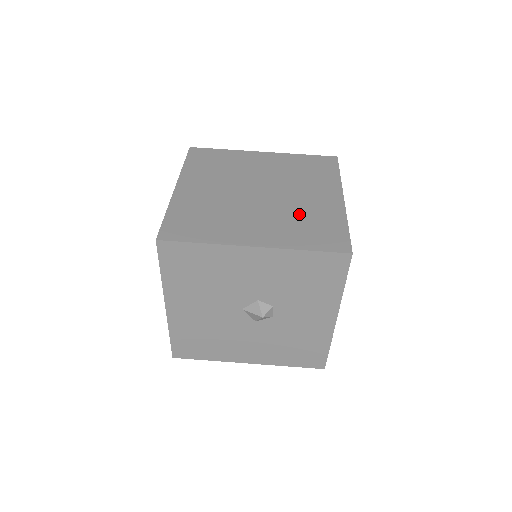
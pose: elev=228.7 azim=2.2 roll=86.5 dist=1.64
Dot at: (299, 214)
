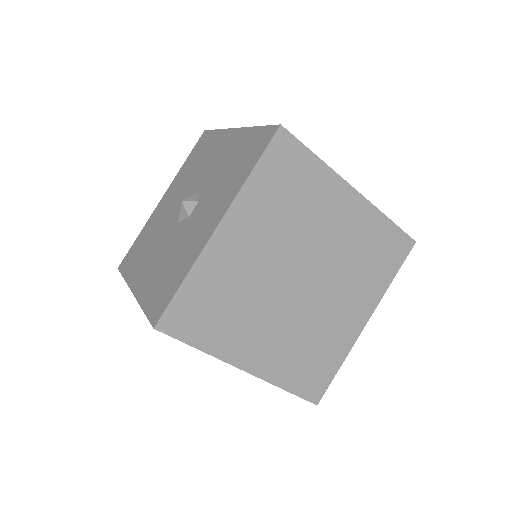
Dot at: occluded
